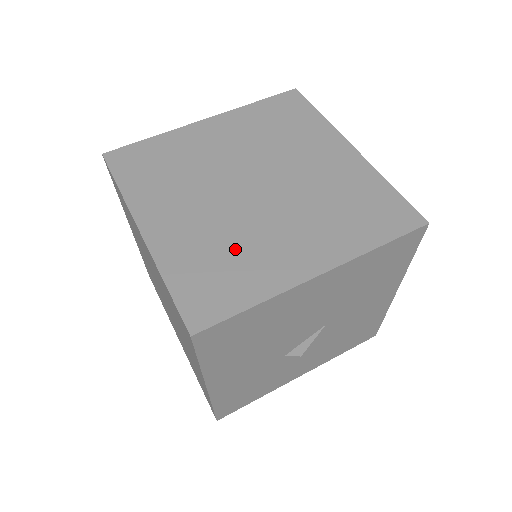
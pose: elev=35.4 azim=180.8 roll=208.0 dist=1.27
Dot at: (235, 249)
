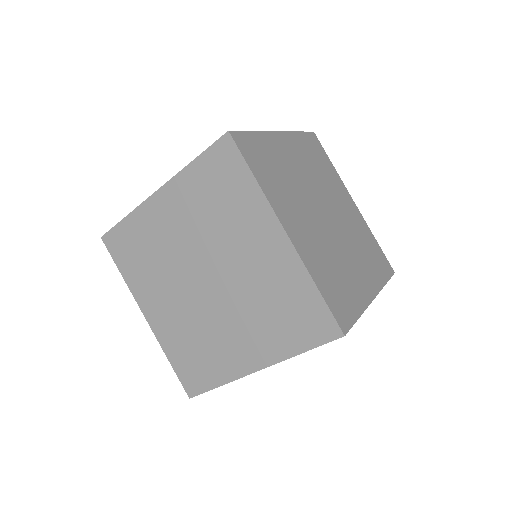
Dot at: (202, 341)
